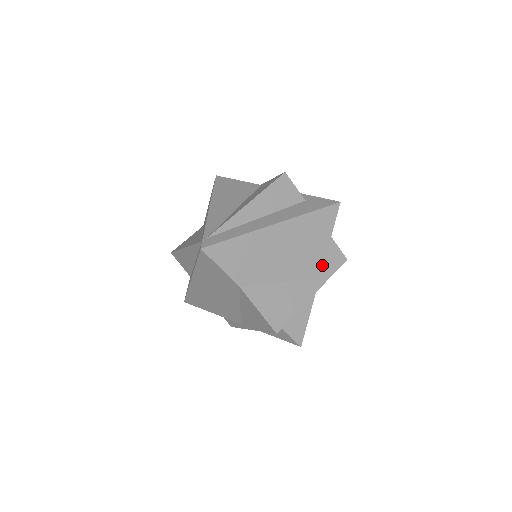
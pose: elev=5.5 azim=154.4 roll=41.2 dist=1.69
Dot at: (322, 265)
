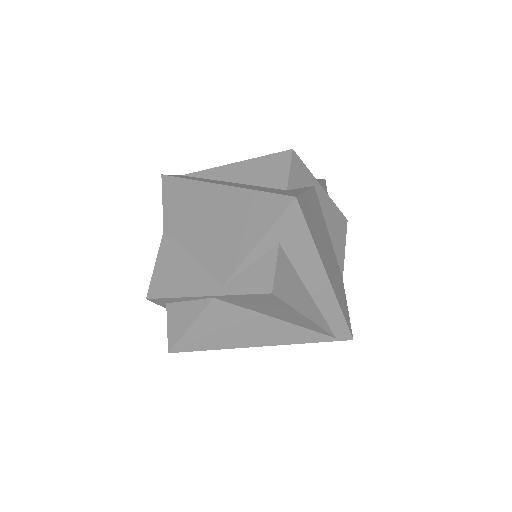
Dot at: (235, 270)
